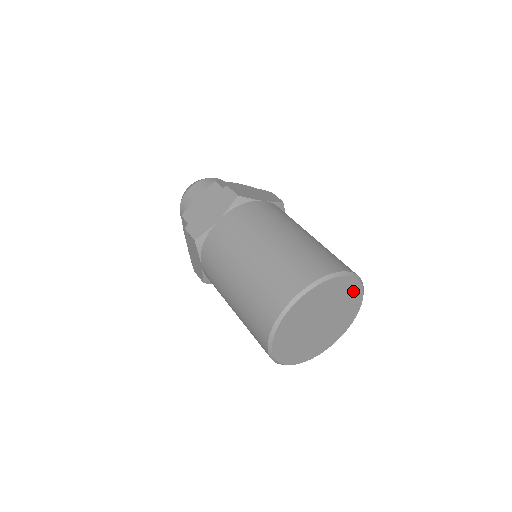
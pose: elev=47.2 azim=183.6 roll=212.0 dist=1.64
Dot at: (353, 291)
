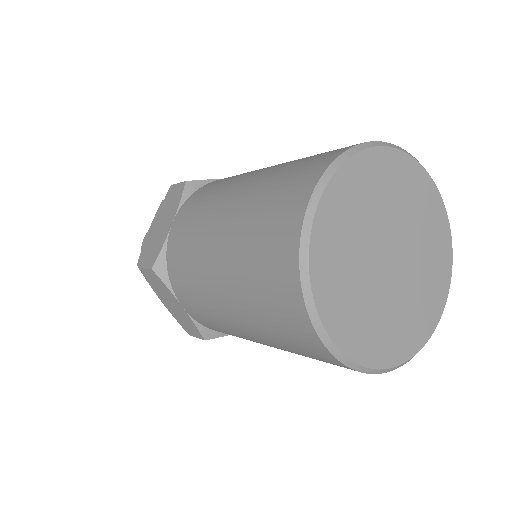
Dot at: (441, 254)
